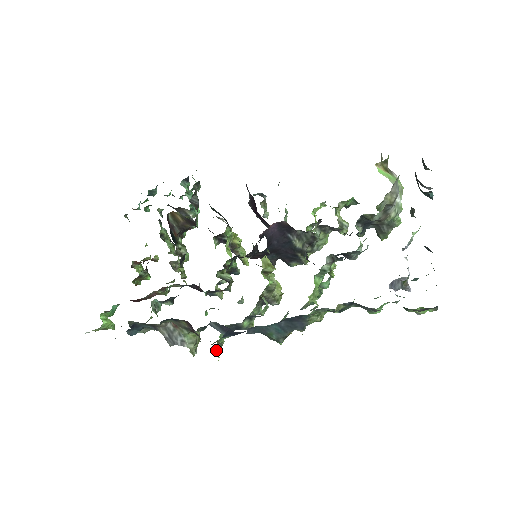
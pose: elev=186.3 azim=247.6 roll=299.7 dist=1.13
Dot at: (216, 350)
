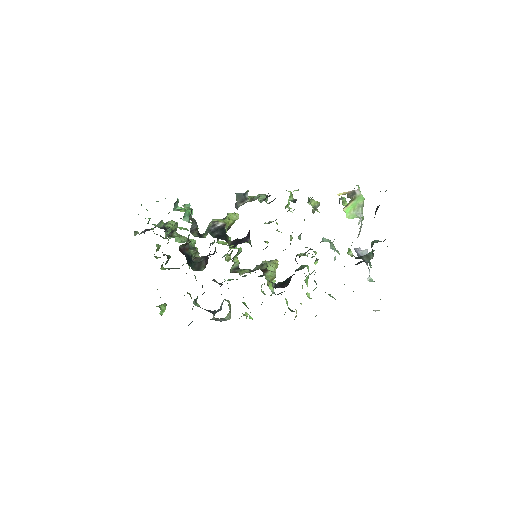
Dot at: (246, 317)
